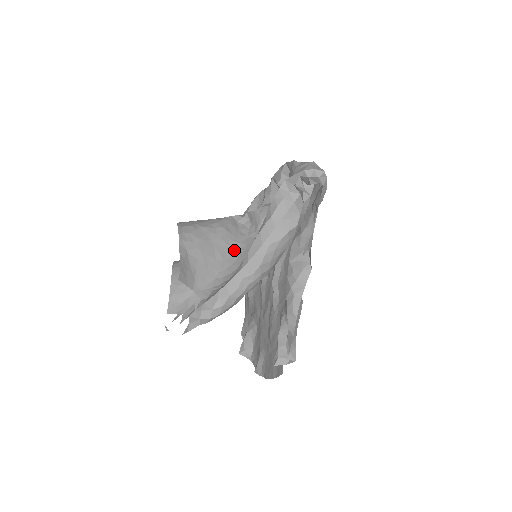
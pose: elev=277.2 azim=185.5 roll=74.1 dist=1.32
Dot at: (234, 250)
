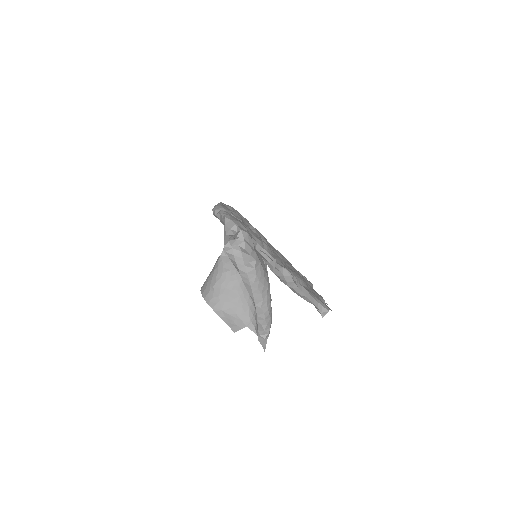
Dot at: occluded
